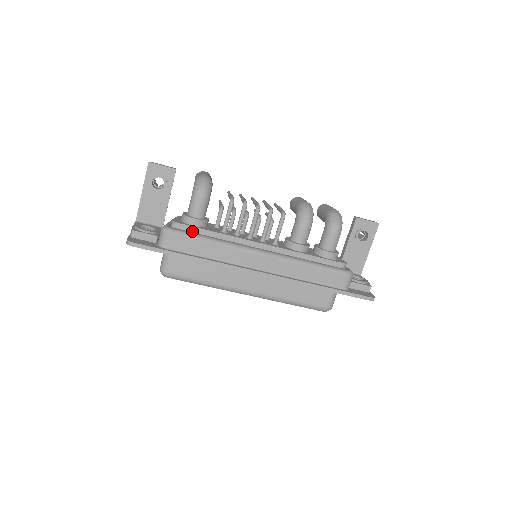
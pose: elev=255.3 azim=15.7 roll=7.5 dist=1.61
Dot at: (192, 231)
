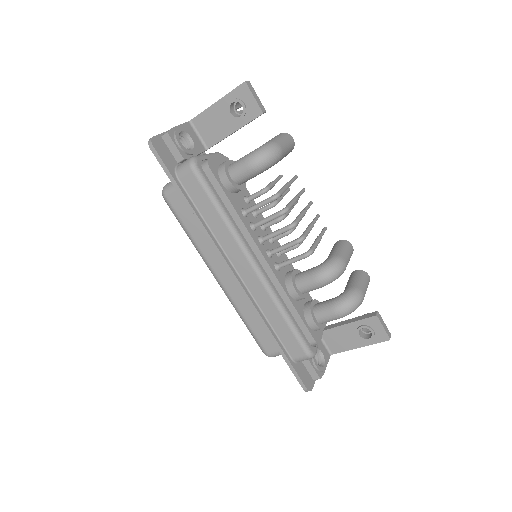
Dot at: (215, 186)
